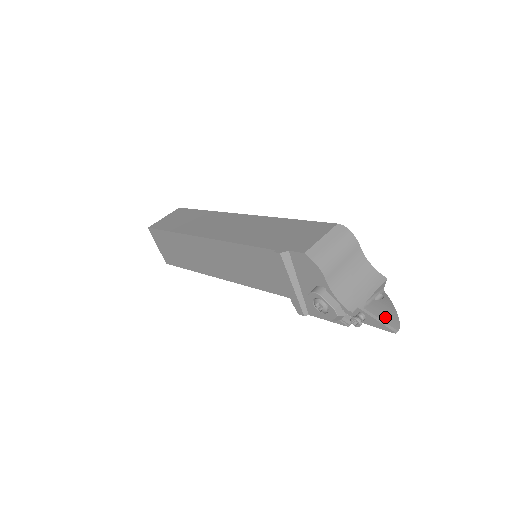
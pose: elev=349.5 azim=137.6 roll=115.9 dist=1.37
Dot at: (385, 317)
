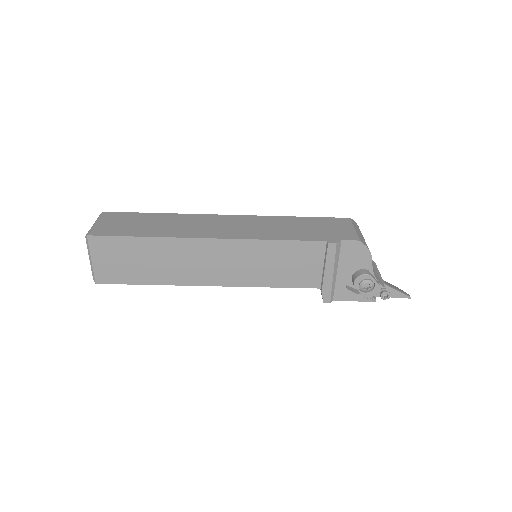
Dot at: (397, 288)
